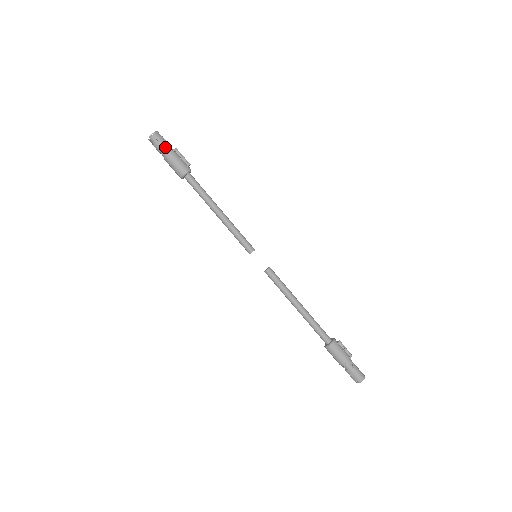
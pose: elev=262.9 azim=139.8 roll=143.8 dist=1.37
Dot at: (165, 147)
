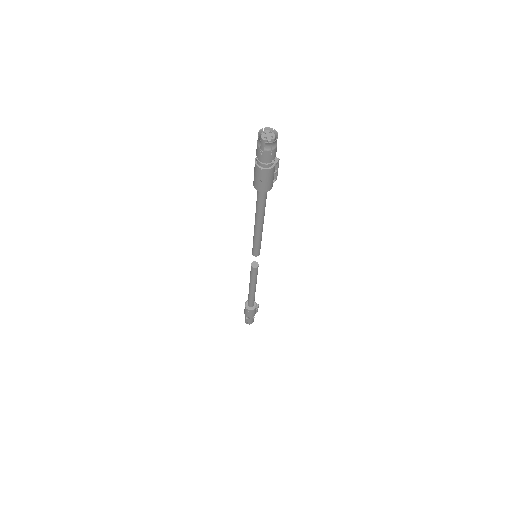
Dot at: (272, 158)
